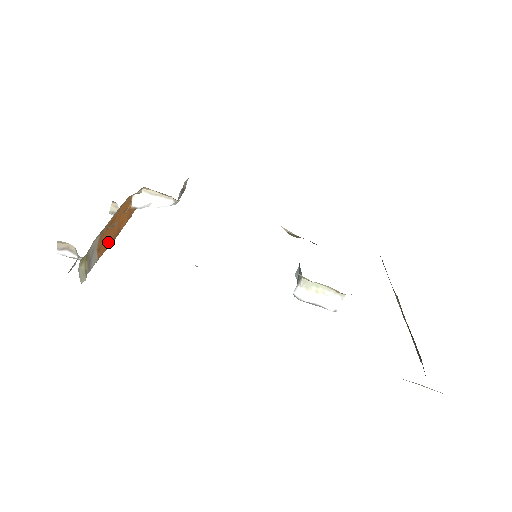
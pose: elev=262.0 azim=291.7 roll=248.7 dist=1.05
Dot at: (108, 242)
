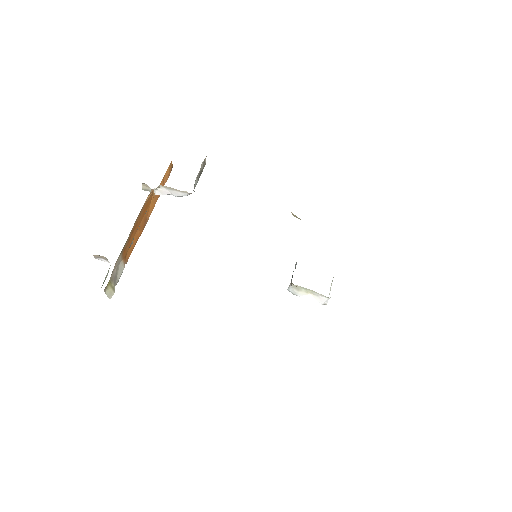
Dot at: (135, 241)
